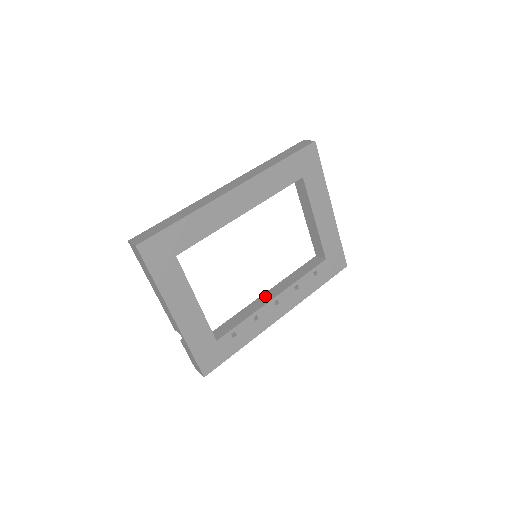
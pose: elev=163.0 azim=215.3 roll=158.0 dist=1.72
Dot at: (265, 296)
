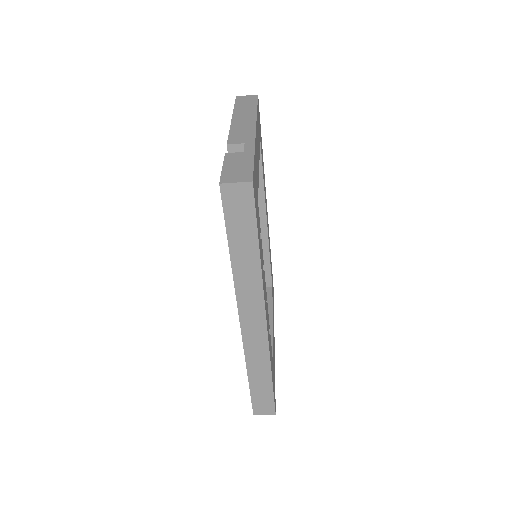
Dot at: occluded
